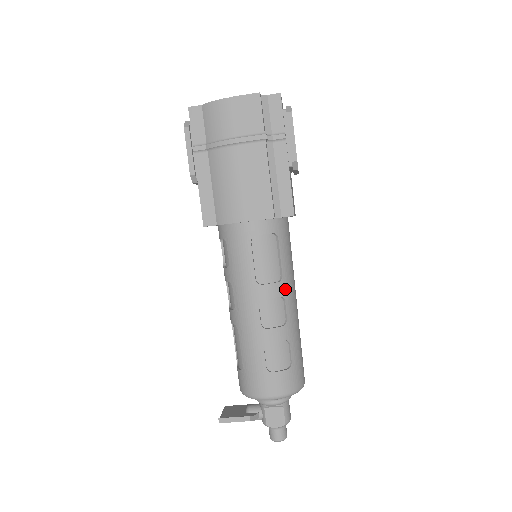
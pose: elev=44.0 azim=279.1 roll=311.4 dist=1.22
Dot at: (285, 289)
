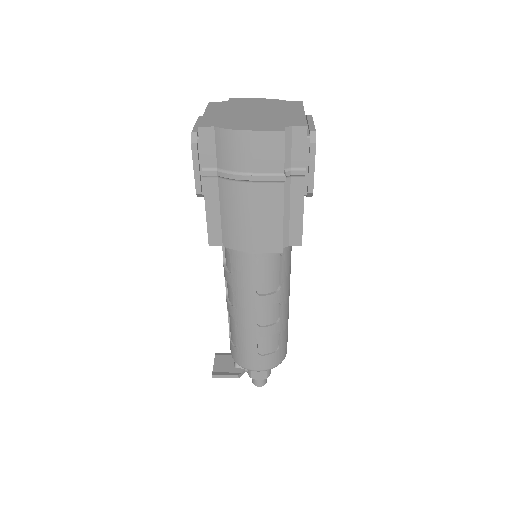
Dot at: (282, 295)
